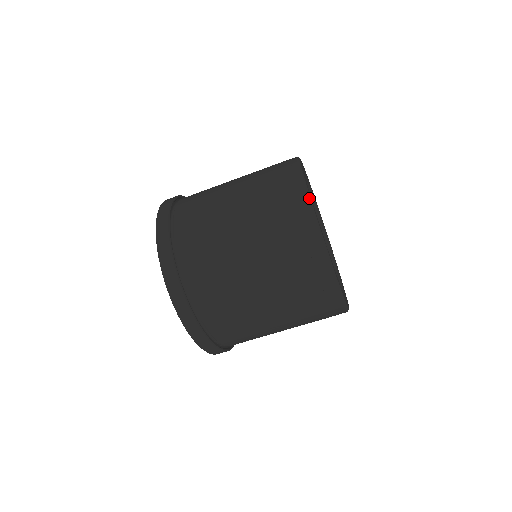
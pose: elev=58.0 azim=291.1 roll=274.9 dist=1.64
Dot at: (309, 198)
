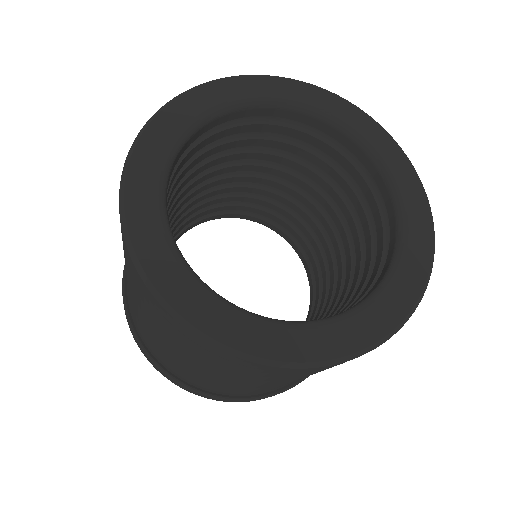
Dot at: (152, 290)
